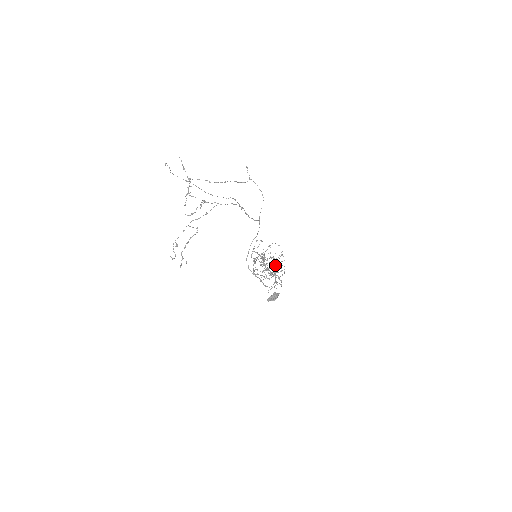
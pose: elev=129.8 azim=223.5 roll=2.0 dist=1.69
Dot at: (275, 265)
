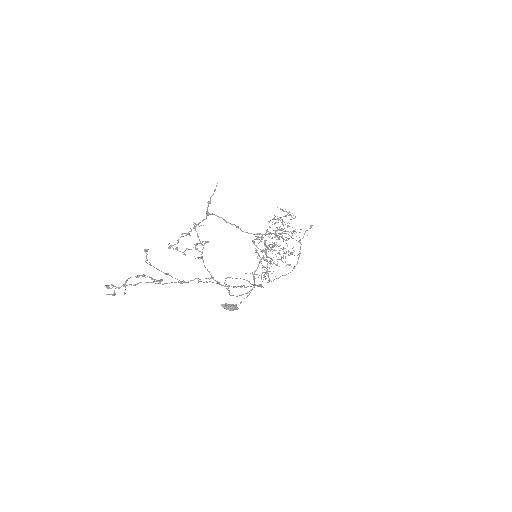
Dot at: occluded
